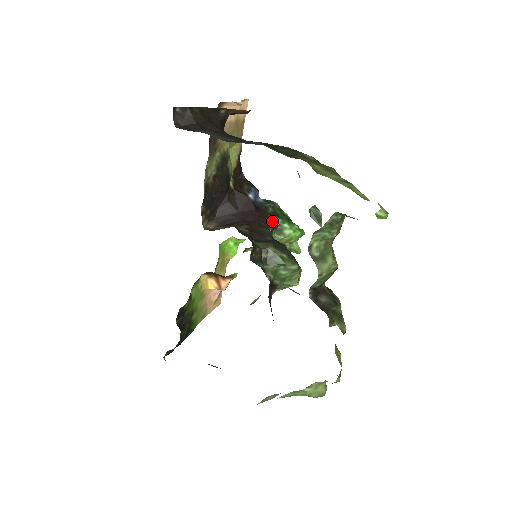
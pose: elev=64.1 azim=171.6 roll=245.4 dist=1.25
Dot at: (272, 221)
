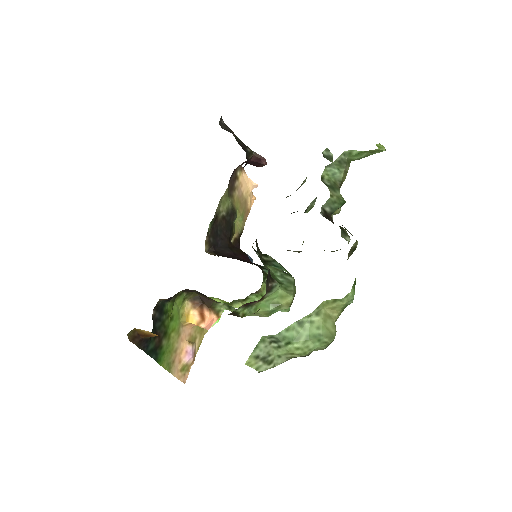
Dot at: (266, 271)
